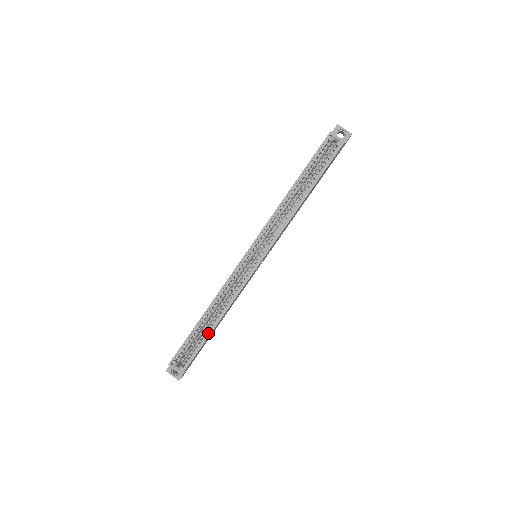
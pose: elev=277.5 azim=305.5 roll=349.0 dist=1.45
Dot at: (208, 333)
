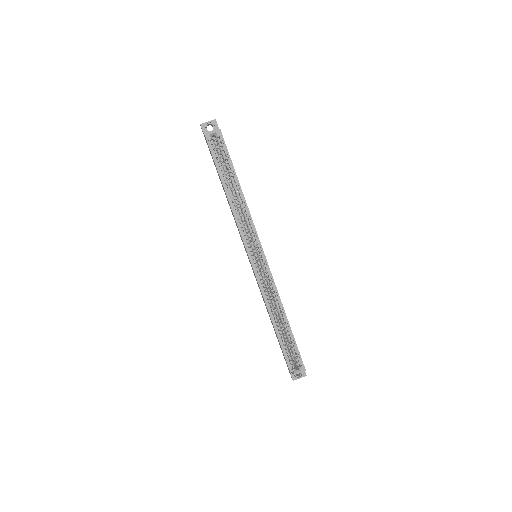
Dot at: (289, 331)
